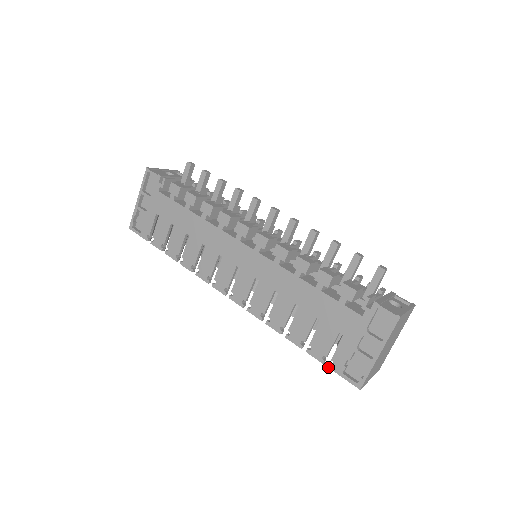
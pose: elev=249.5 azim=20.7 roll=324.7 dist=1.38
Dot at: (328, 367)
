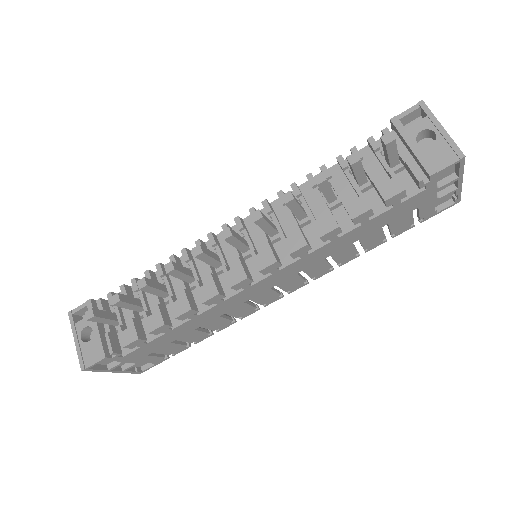
Dot at: occluded
